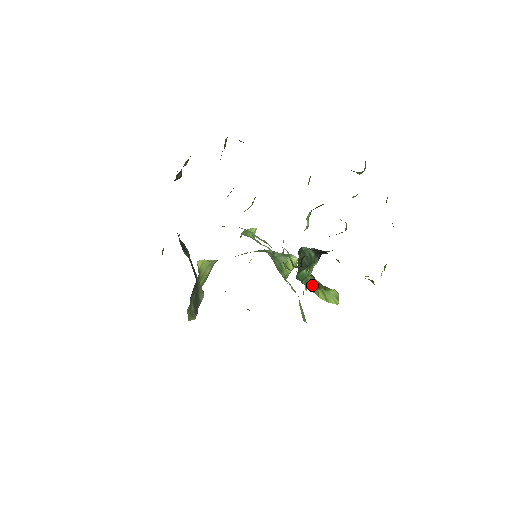
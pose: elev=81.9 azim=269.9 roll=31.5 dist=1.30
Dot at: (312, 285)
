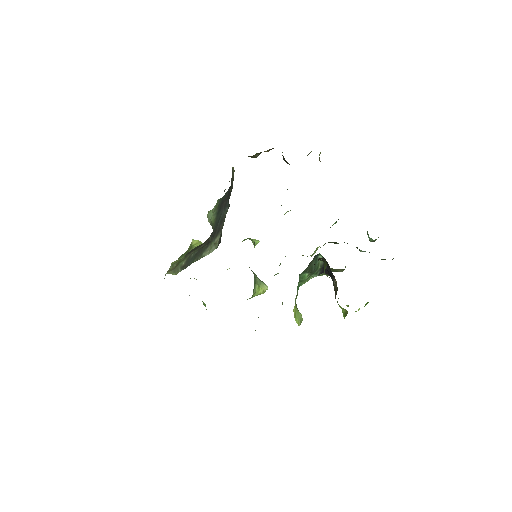
Dot at: occluded
